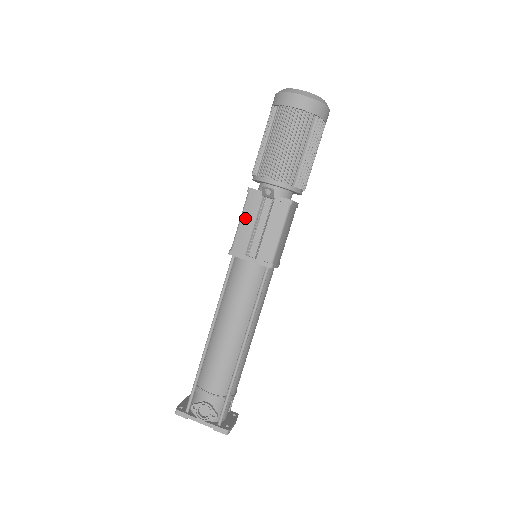
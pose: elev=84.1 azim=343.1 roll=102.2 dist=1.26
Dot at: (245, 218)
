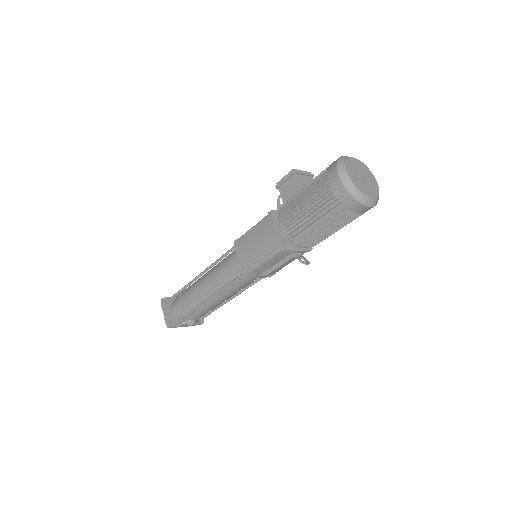
Dot at: (270, 262)
